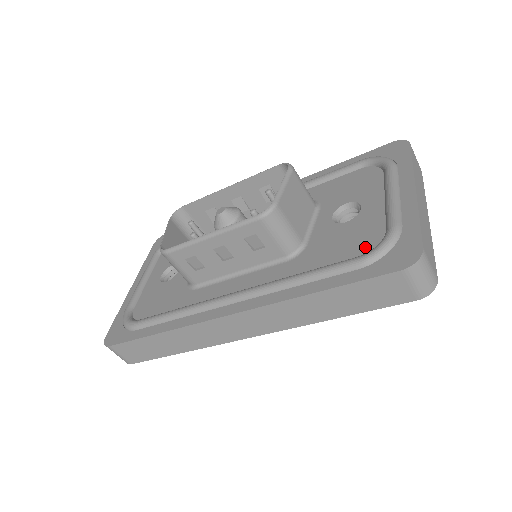
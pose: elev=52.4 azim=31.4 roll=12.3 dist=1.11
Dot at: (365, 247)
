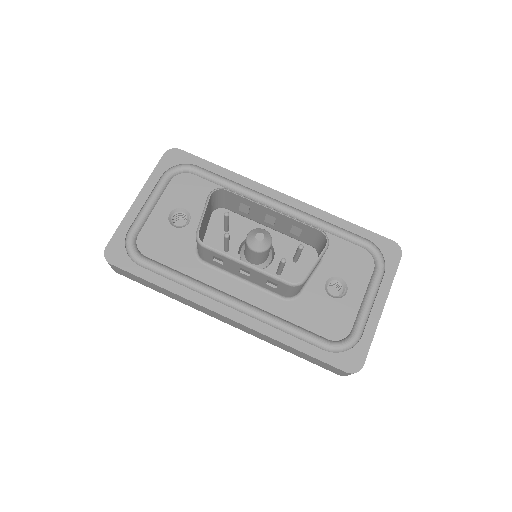
Dot at: (335, 334)
